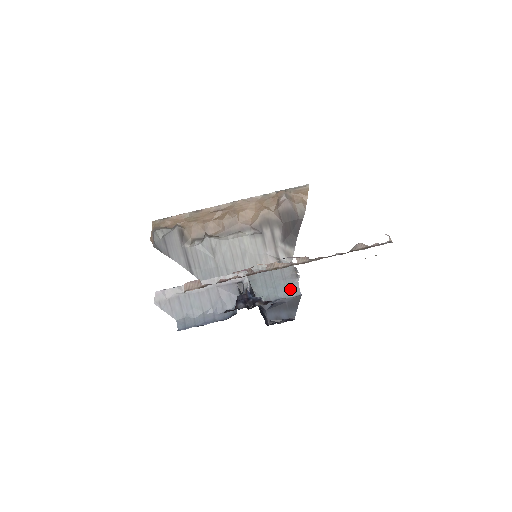
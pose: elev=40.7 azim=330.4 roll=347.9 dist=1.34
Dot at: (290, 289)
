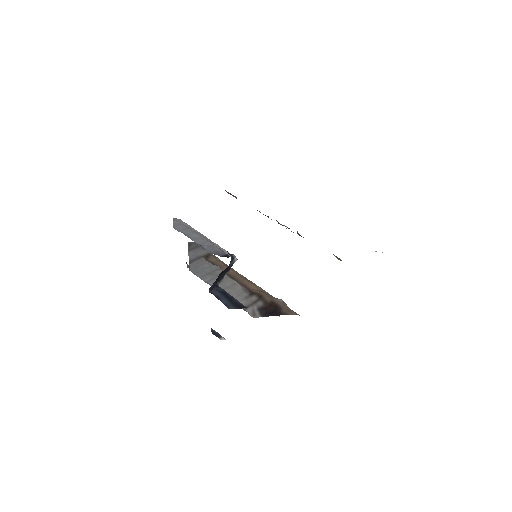
Dot at: occluded
